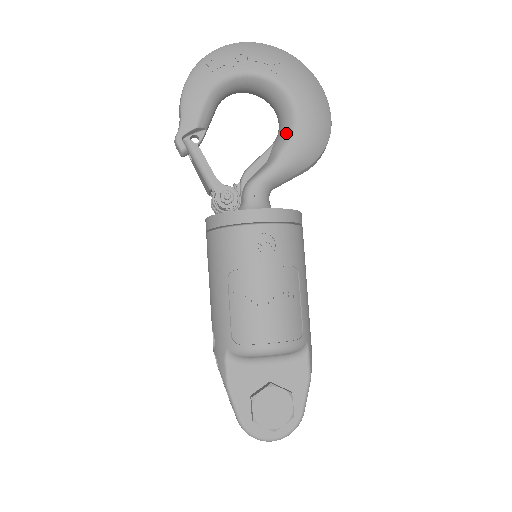
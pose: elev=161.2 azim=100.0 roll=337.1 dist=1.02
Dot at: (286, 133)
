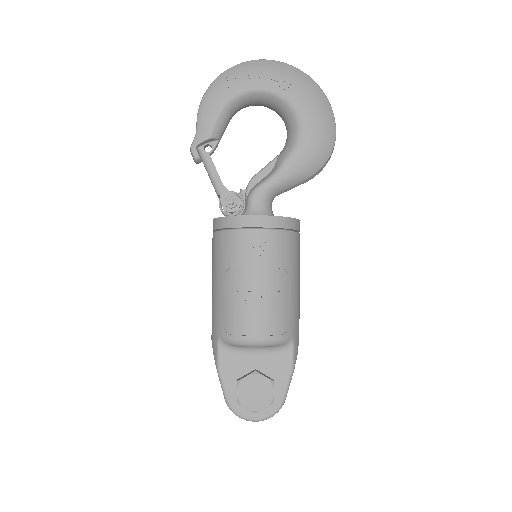
Dot at: (290, 145)
